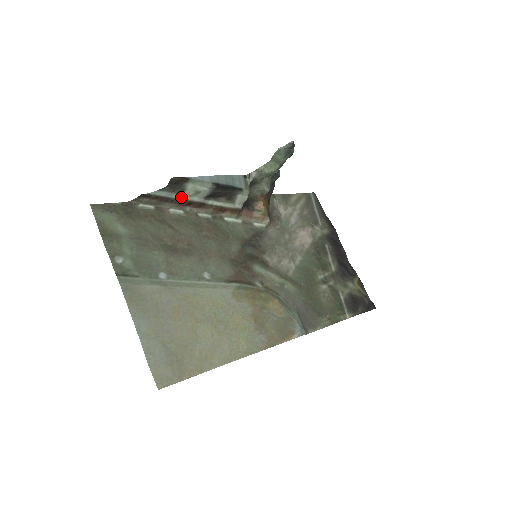
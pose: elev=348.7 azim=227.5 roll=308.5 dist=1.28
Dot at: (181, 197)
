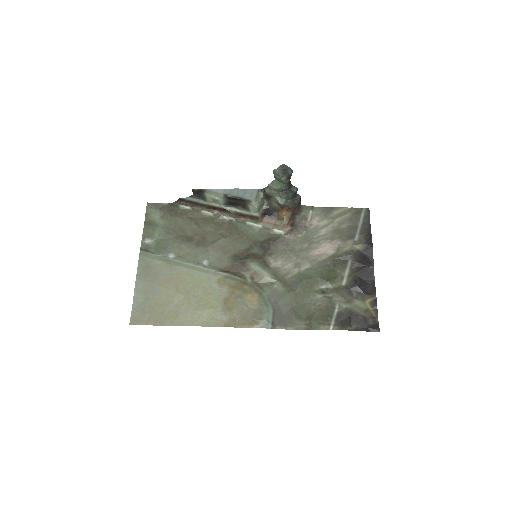
Dot at: (207, 203)
